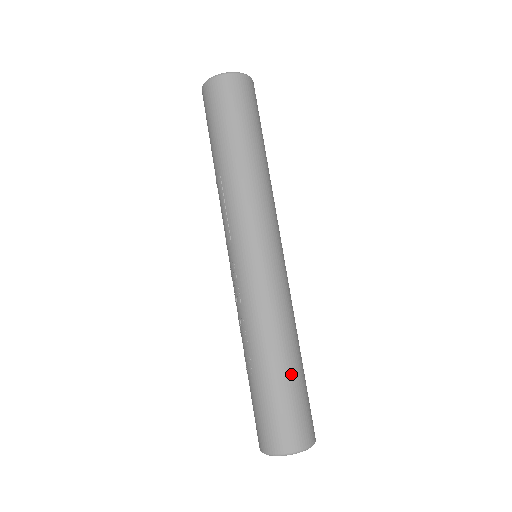
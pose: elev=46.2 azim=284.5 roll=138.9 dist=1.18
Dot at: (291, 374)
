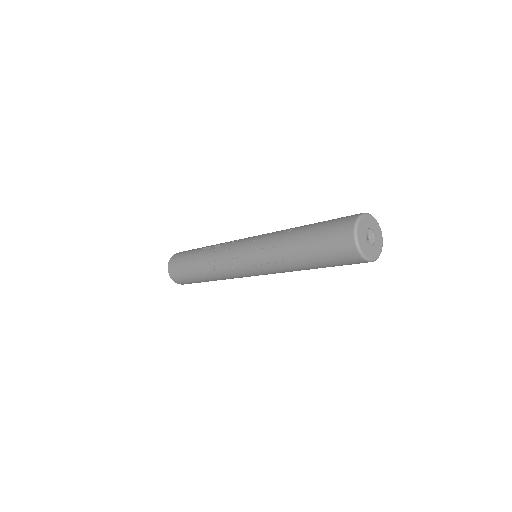
Dot at: occluded
